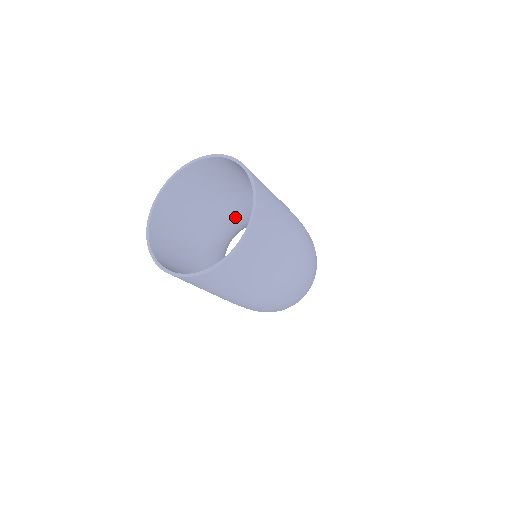
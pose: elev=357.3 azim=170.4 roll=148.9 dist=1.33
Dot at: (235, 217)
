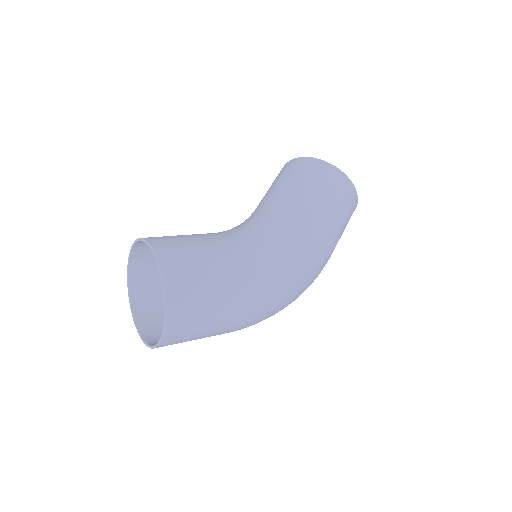
Dot at: occluded
